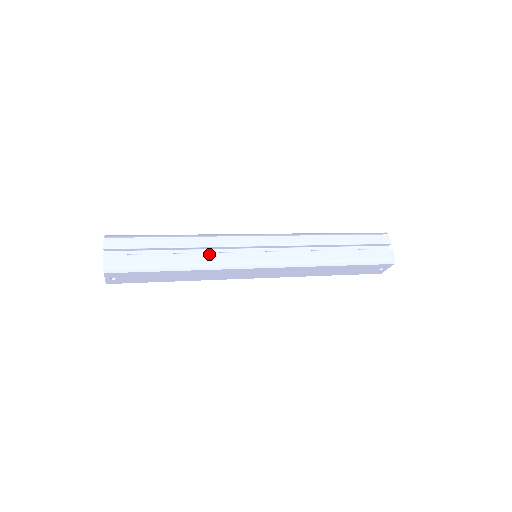
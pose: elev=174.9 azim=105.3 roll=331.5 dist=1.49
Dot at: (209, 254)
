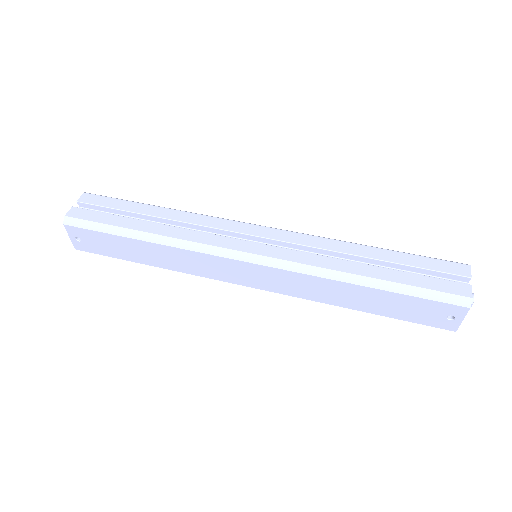
Dot at: (186, 230)
